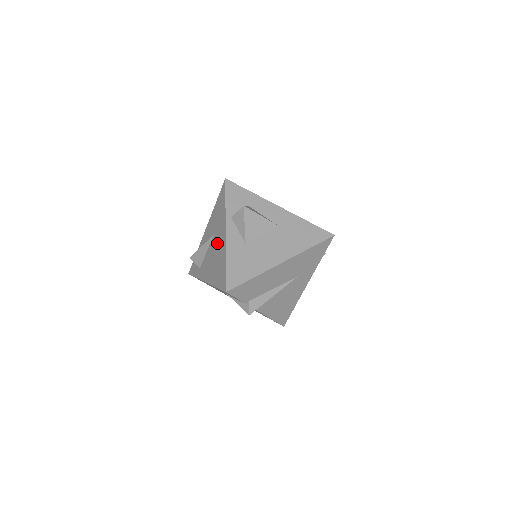
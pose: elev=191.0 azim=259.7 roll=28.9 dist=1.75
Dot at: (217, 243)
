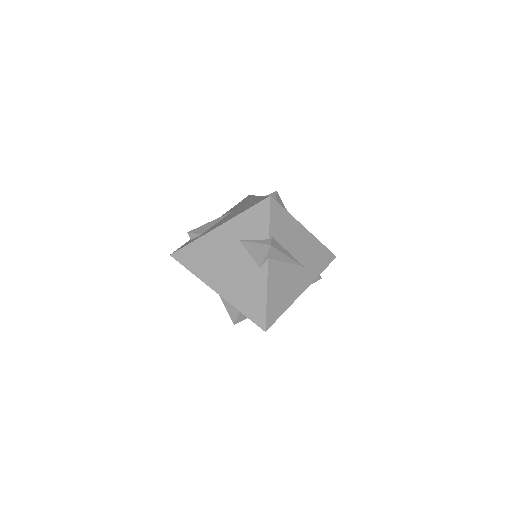
Dot at: (242, 206)
